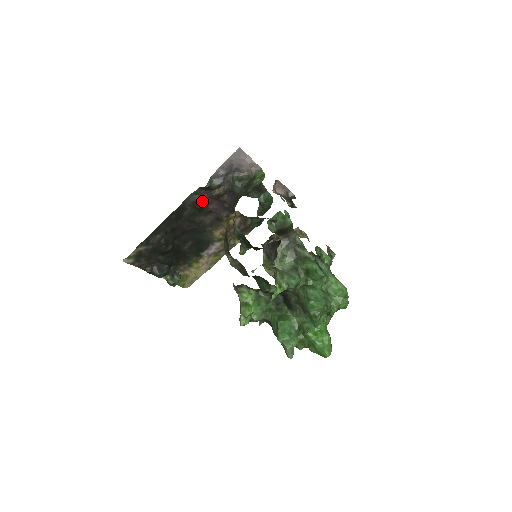
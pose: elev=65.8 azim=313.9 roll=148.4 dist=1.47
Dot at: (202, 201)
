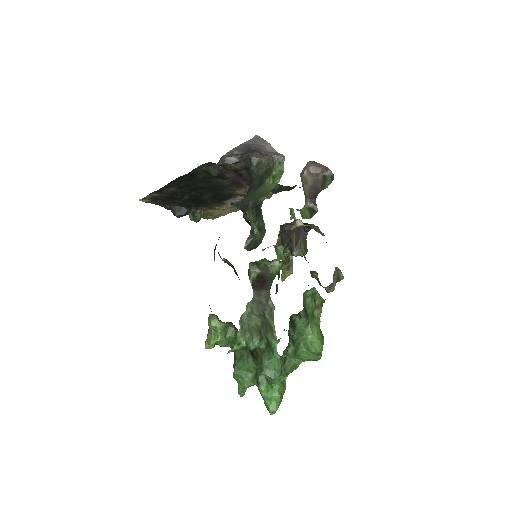
Dot at: (215, 172)
